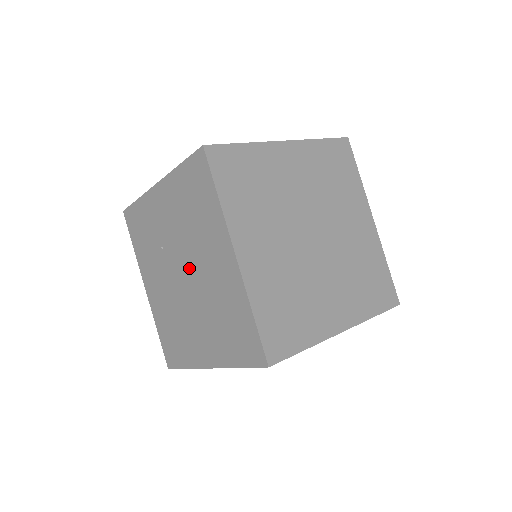
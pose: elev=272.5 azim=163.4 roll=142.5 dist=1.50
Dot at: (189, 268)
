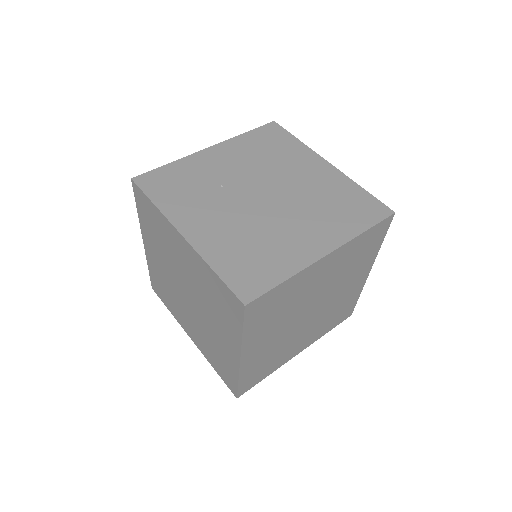
Dot at: (272, 187)
